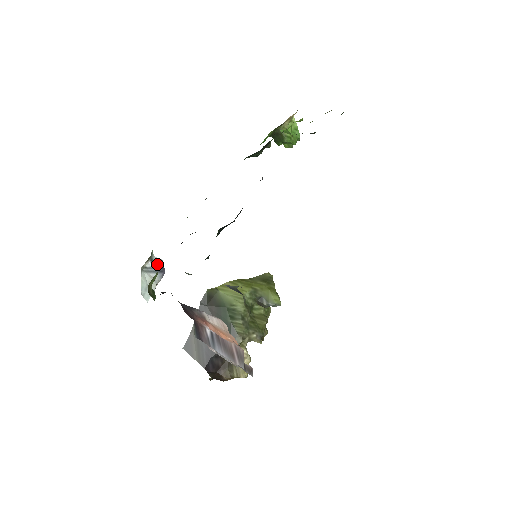
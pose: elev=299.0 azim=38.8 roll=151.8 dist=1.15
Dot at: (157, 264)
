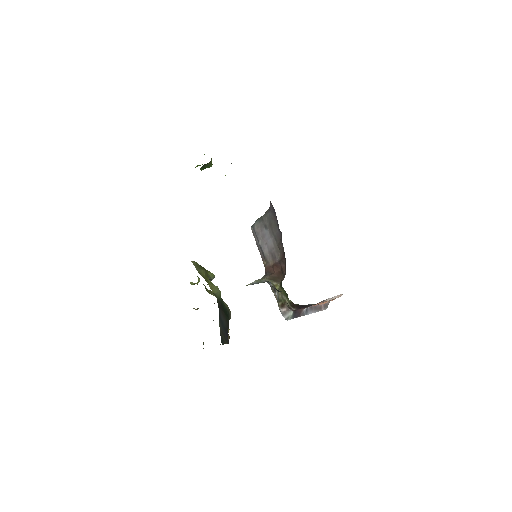
Dot at: occluded
